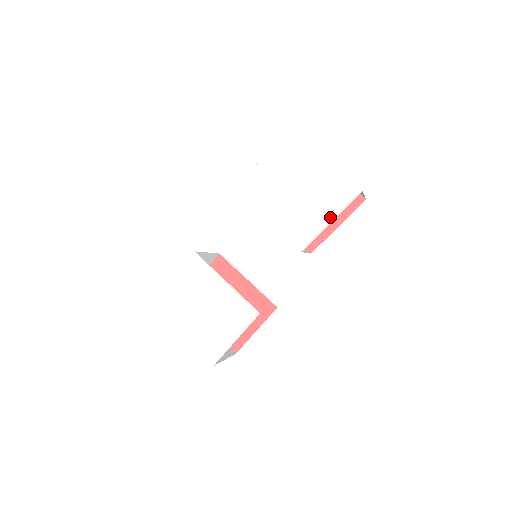
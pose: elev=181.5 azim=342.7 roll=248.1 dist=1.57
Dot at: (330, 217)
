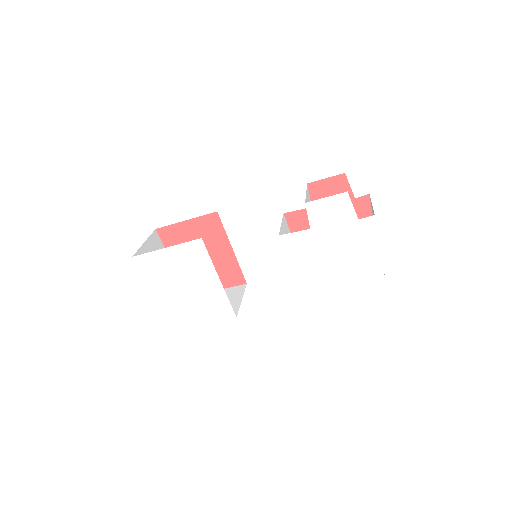
Dot at: (344, 286)
